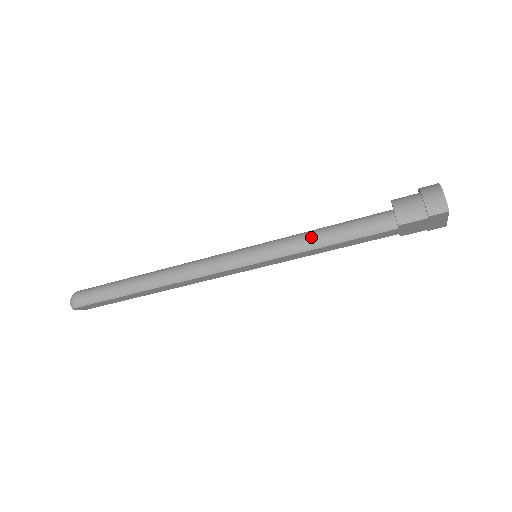
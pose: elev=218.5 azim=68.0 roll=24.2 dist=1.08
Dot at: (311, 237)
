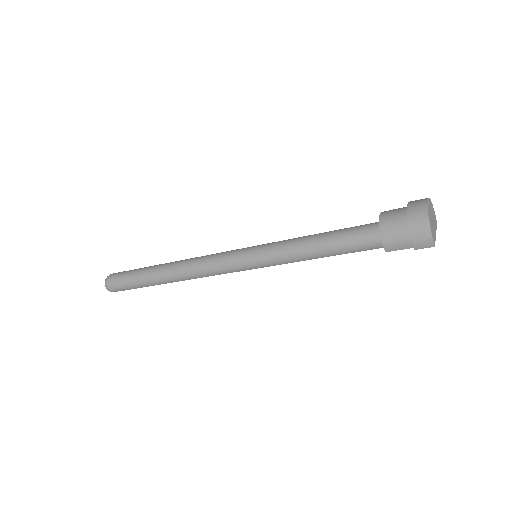
Dot at: (304, 252)
